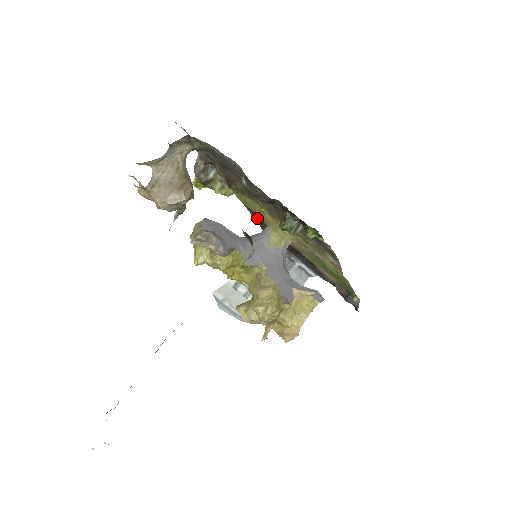
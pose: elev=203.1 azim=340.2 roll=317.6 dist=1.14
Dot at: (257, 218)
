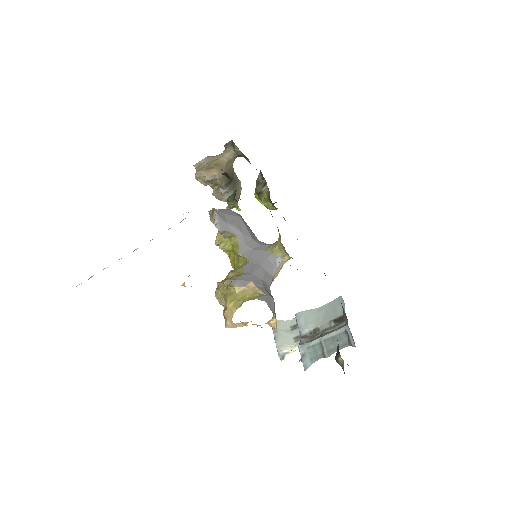
Dot at: occluded
